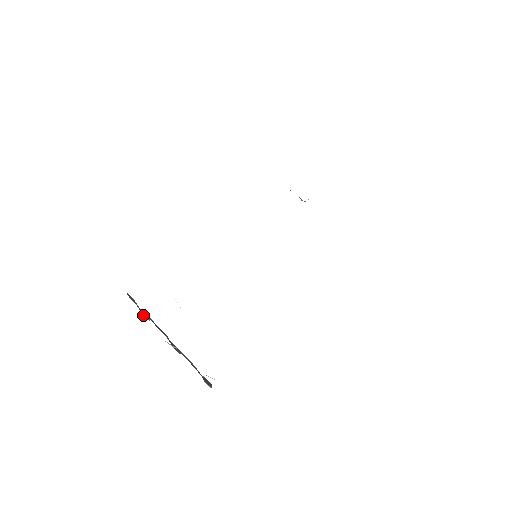
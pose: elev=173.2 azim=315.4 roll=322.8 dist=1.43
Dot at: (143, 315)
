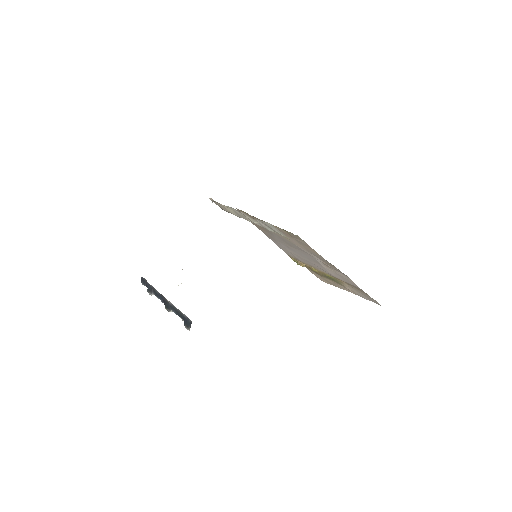
Dot at: (148, 292)
